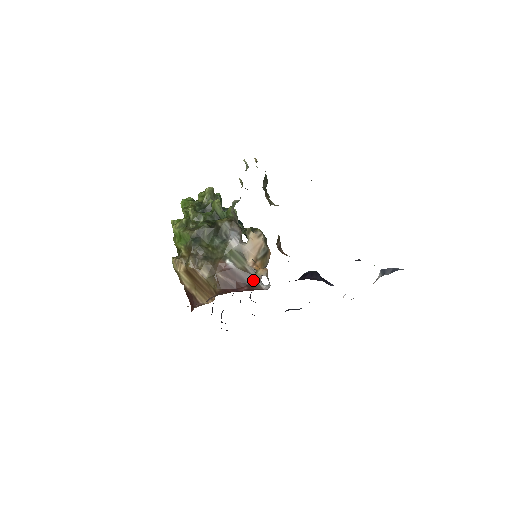
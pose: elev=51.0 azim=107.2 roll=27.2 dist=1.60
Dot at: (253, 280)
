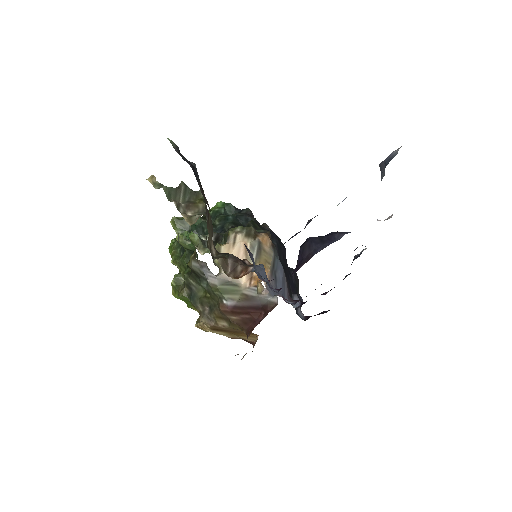
Dot at: (261, 301)
